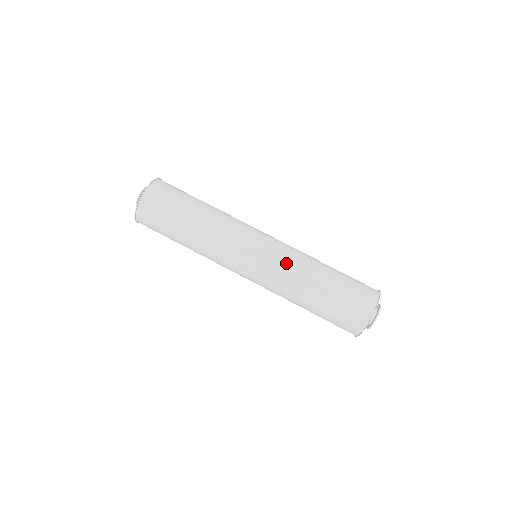
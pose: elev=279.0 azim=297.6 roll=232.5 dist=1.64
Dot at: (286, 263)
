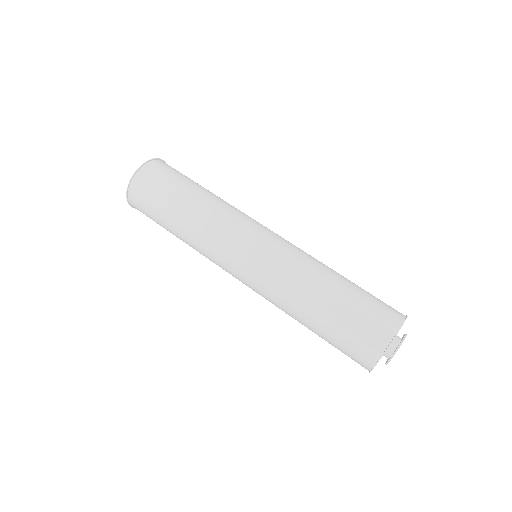
Dot at: (294, 254)
